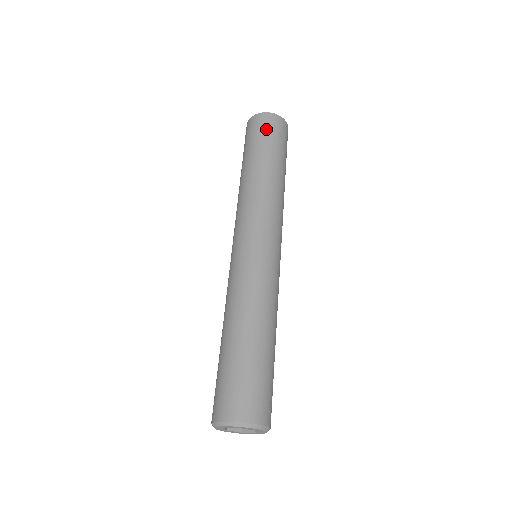
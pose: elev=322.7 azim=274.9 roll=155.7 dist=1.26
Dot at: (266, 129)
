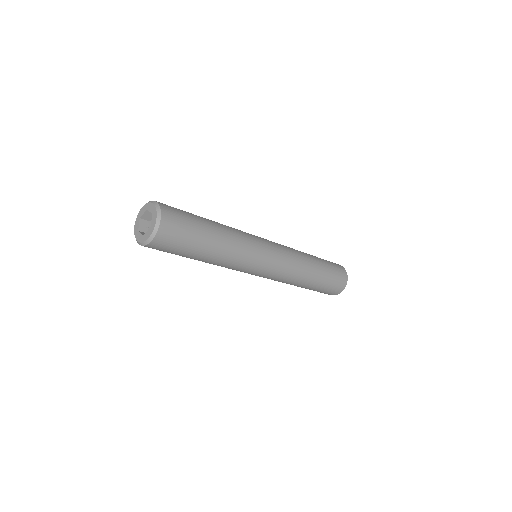
Dot at: occluded
